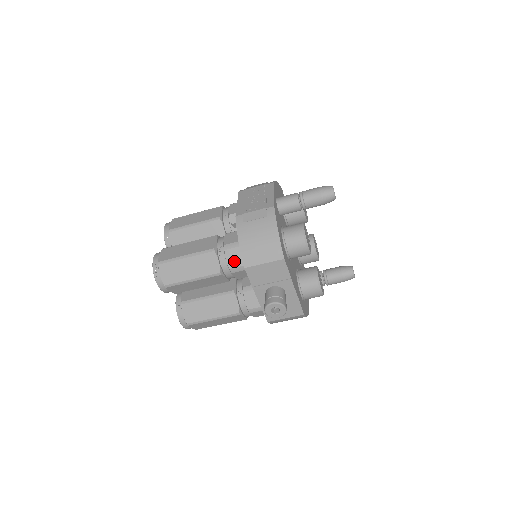
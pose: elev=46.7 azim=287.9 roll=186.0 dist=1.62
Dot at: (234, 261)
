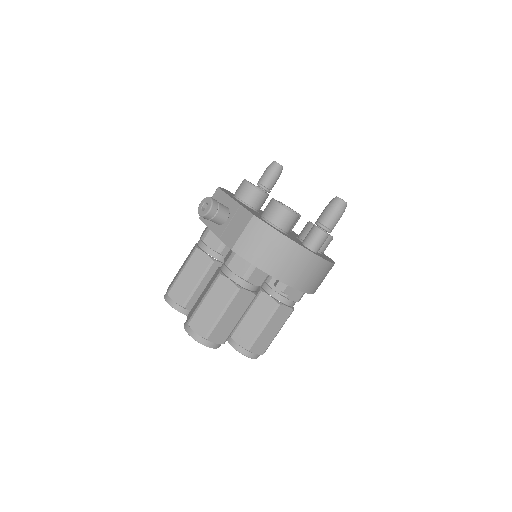
Dot at: occluded
